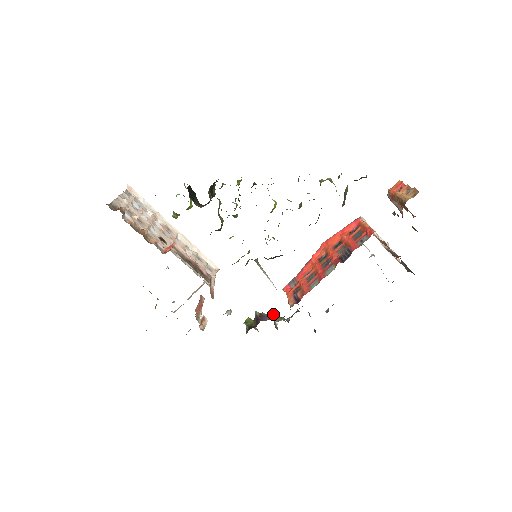
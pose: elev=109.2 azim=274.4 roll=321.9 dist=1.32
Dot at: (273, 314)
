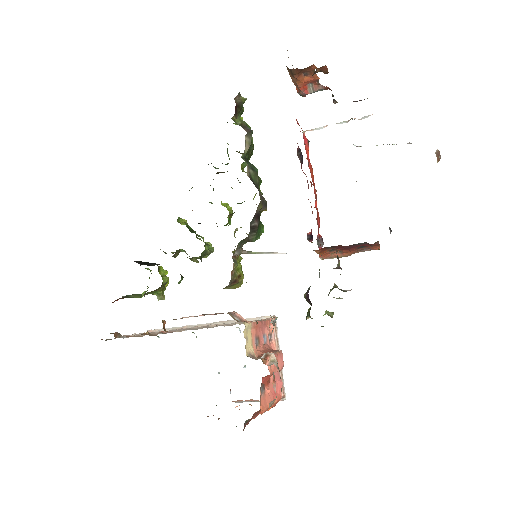
Dot at: occluded
